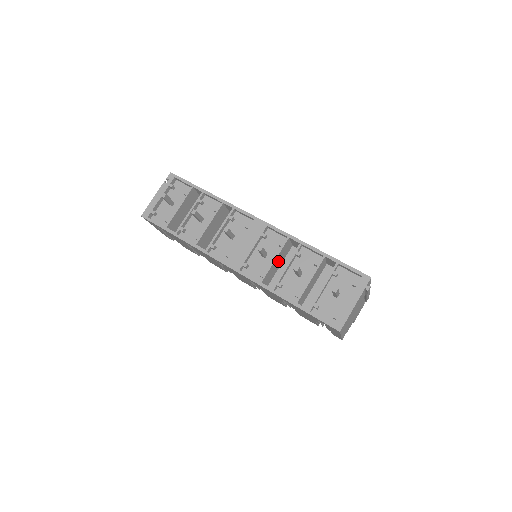
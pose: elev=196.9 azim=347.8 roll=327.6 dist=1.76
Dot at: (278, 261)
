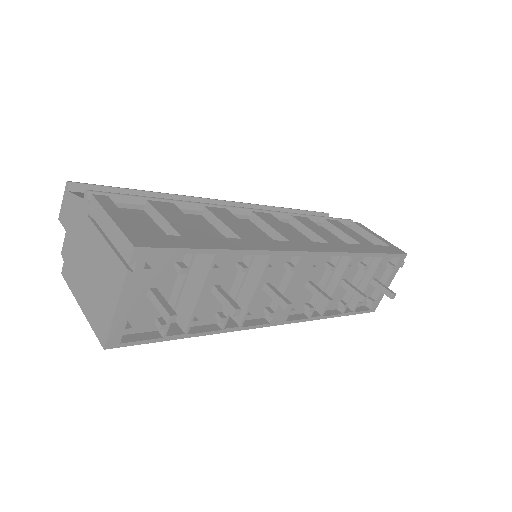
Dot at: occluded
